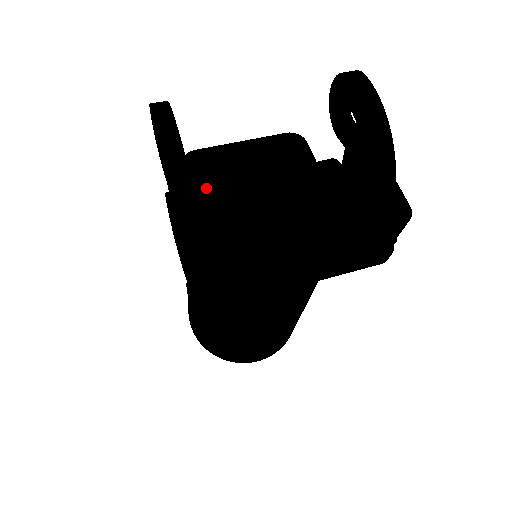
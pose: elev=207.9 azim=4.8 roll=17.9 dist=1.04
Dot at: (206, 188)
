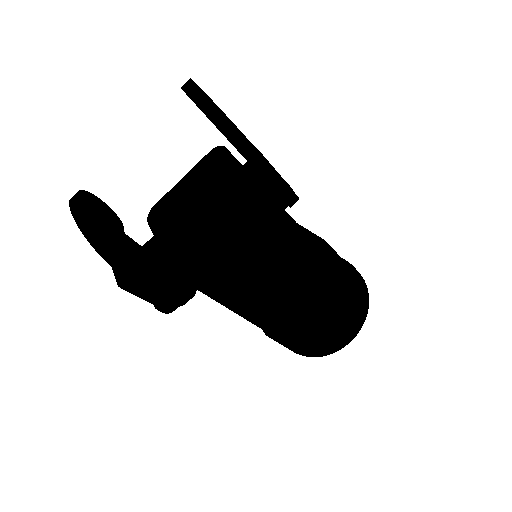
Dot at: occluded
